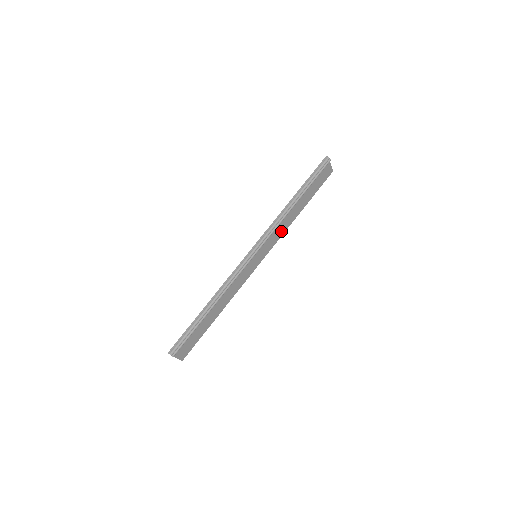
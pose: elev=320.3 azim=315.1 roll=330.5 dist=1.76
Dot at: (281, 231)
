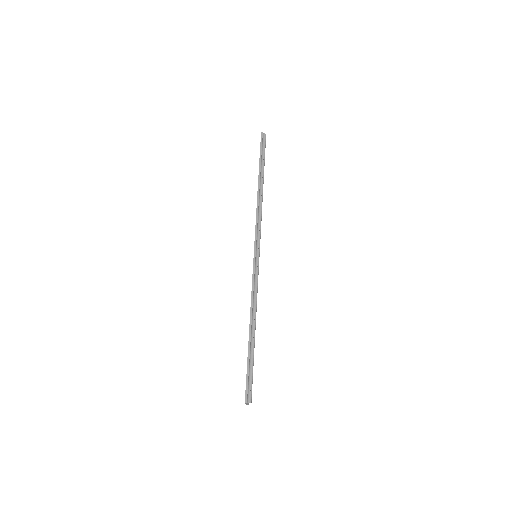
Dot at: occluded
